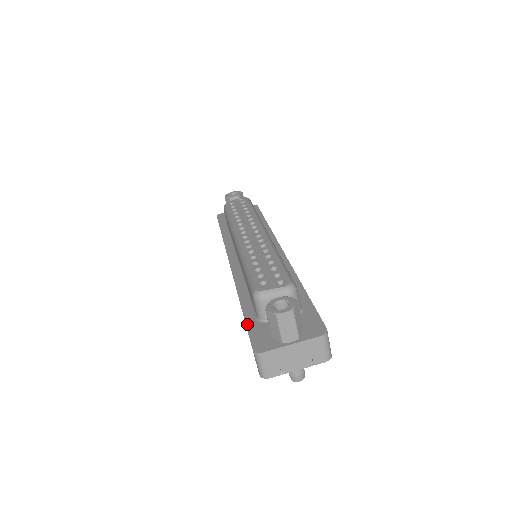
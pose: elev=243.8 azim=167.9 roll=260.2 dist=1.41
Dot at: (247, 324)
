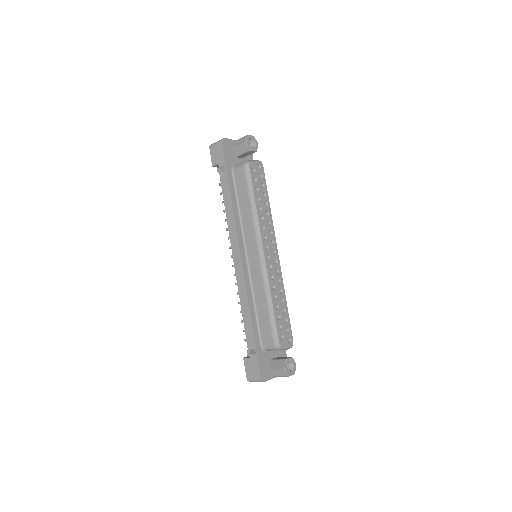
Dot at: (257, 350)
